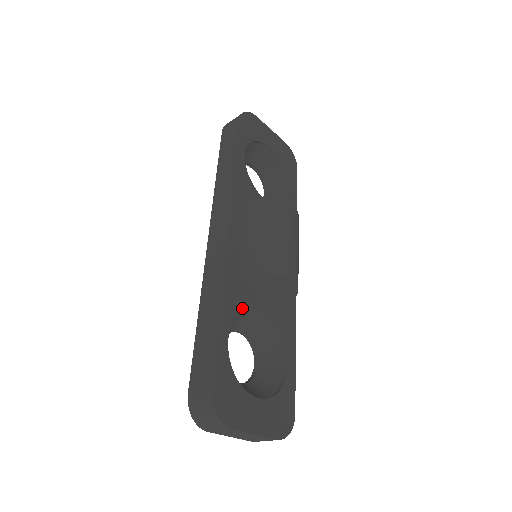
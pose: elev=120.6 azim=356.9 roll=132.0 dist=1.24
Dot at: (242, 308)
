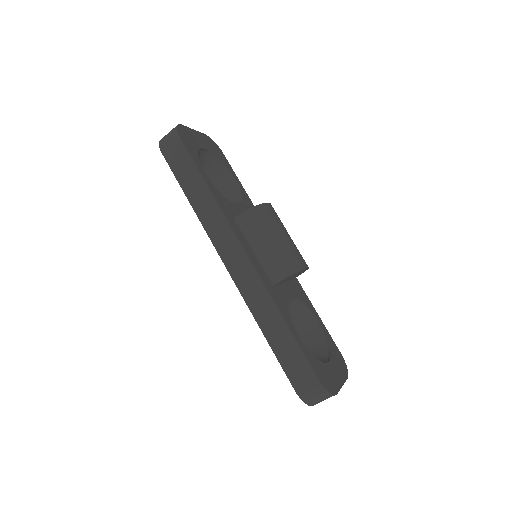
Dot at: (288, 308)
